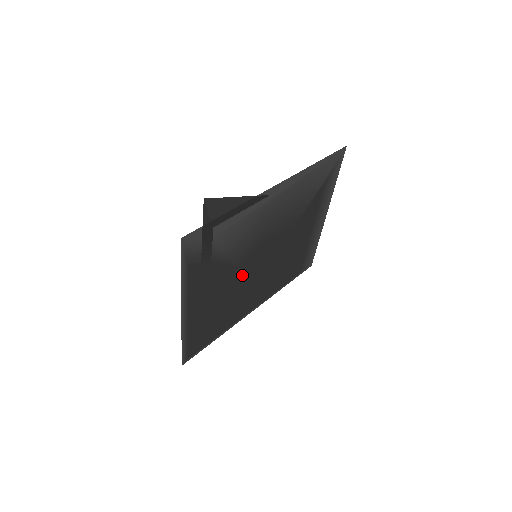
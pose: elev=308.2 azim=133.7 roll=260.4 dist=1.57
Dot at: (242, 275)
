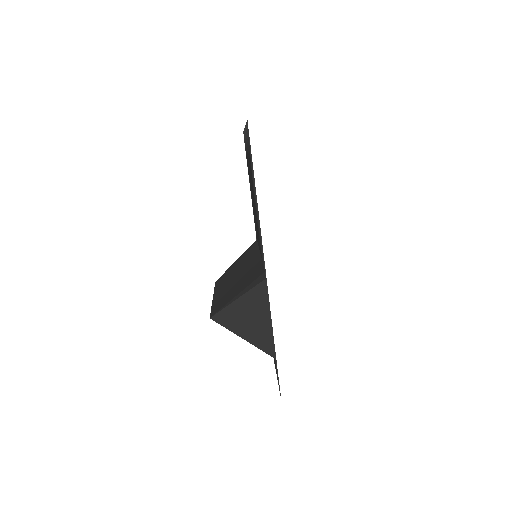
Dot at: occluded
